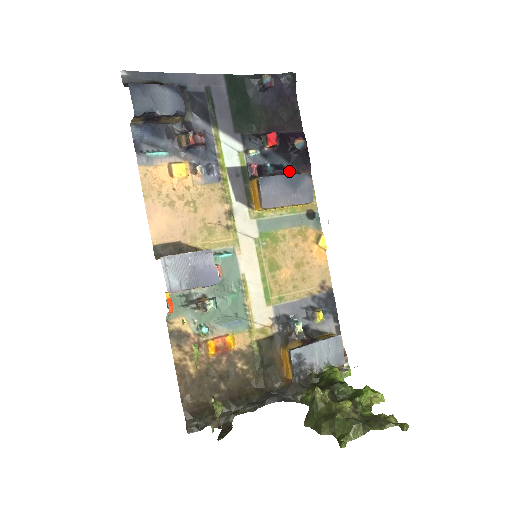
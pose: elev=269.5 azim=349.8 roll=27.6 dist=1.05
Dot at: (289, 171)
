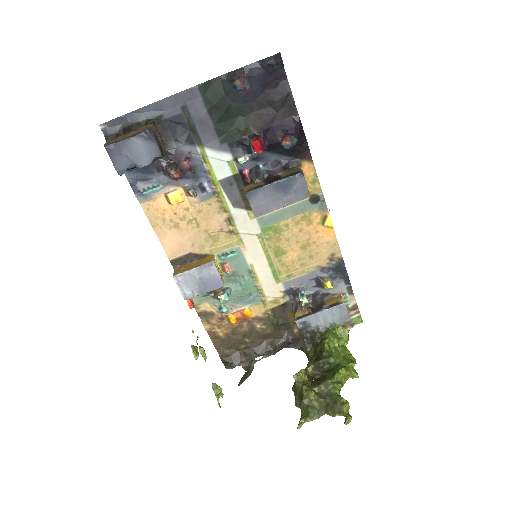
Dot at: (285, 164)
